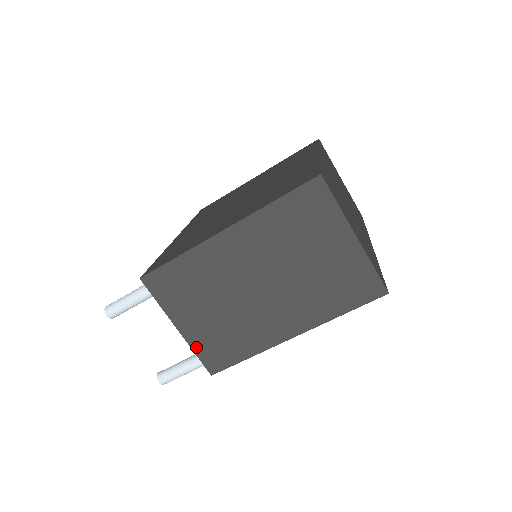
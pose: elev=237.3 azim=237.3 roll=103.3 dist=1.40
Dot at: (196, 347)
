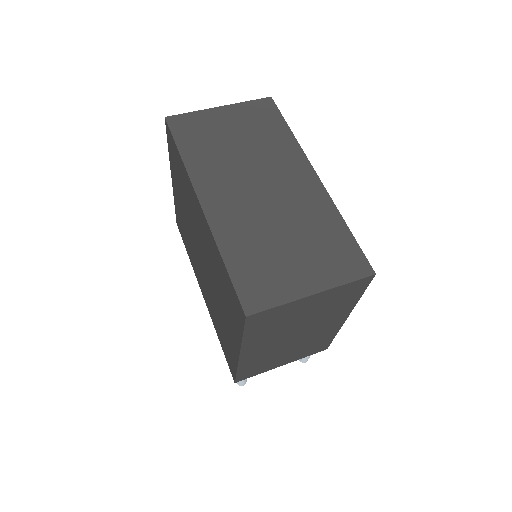
Dot at: (302, 357)
